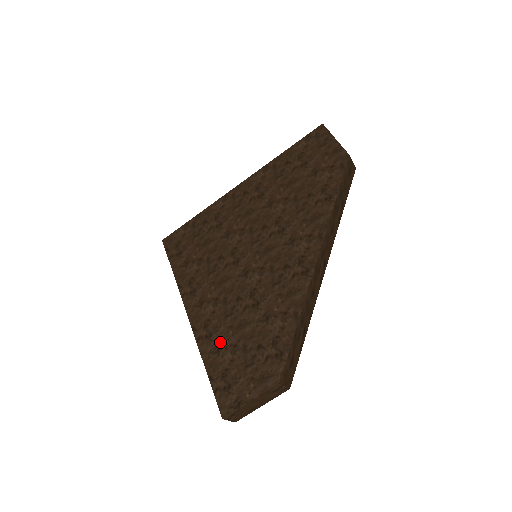
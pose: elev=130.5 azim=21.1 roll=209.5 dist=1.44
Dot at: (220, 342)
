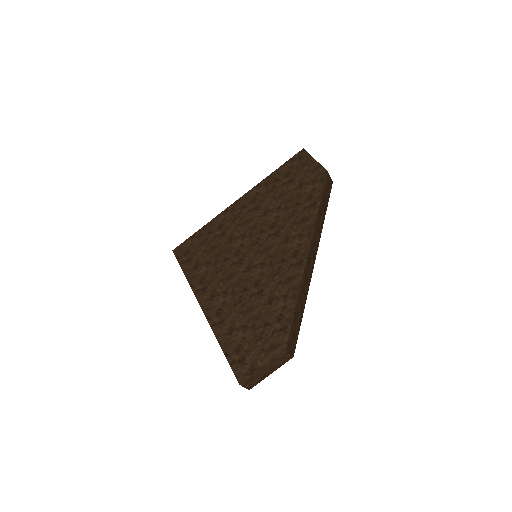
Dot at: (232, 325)
